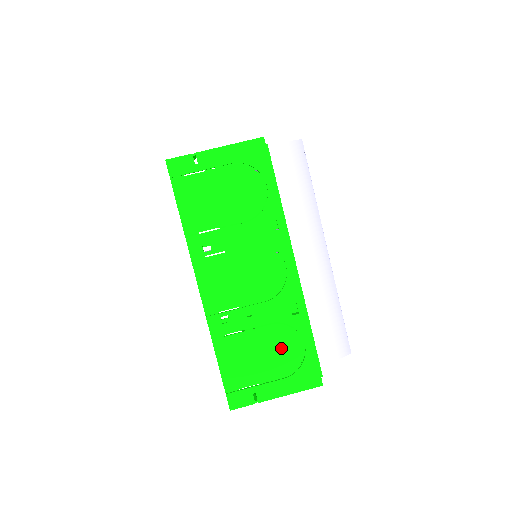
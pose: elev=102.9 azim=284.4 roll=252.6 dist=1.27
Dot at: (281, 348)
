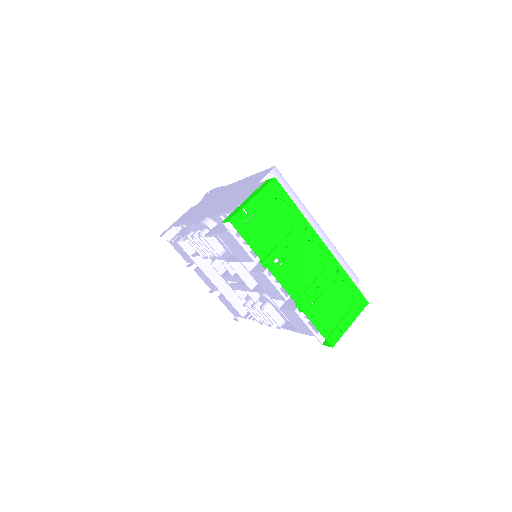
Dot at: (340, 295)
